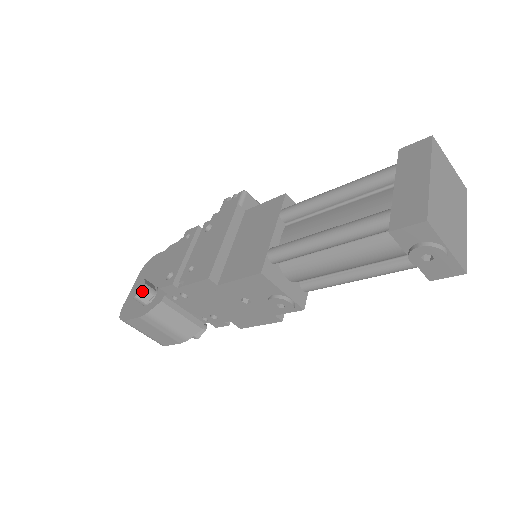
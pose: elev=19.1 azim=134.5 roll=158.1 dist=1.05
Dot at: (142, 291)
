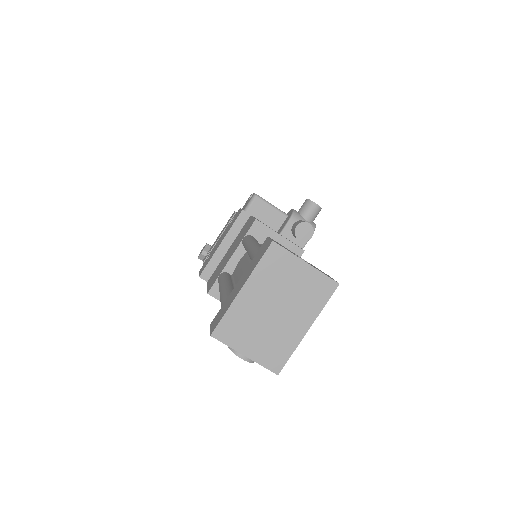
Dot at: (201, 255)
